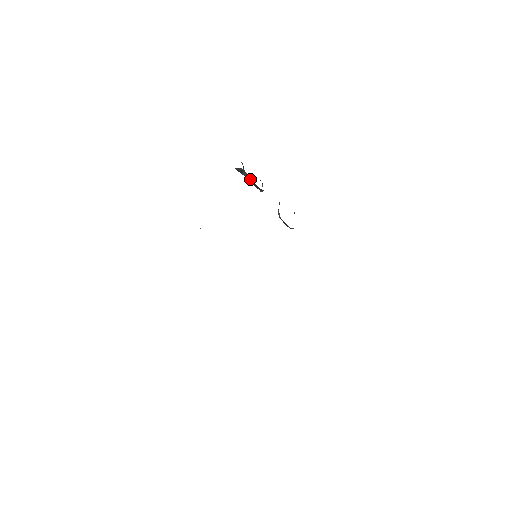
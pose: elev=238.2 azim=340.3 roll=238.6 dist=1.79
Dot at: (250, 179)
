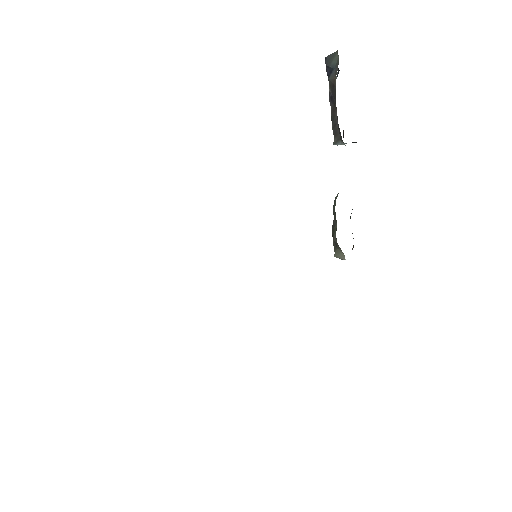
Dot at: (335, 92)
